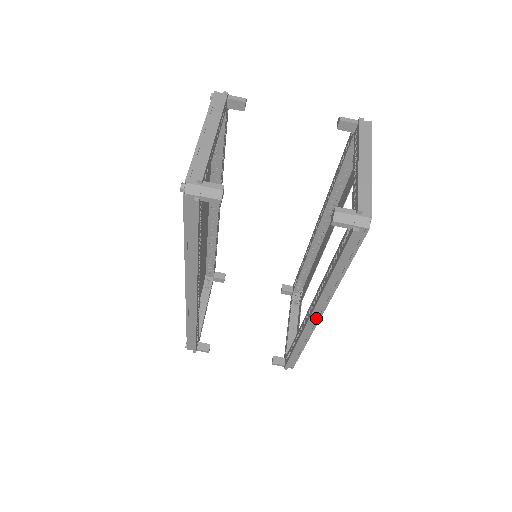
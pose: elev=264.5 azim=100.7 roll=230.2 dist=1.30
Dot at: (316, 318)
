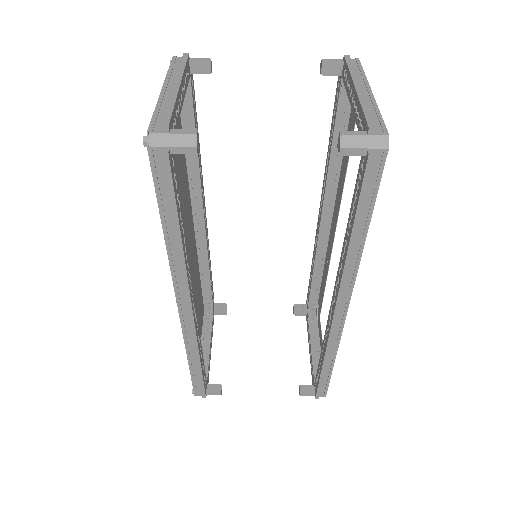
Dot at: (342, 311)
